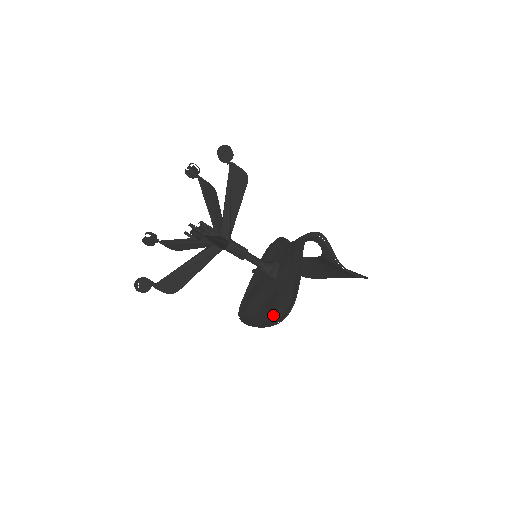
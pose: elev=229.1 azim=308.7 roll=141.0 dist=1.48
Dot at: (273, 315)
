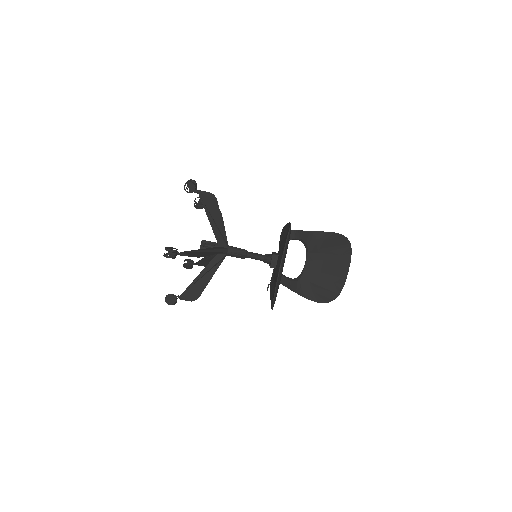
Dot at: occluded
